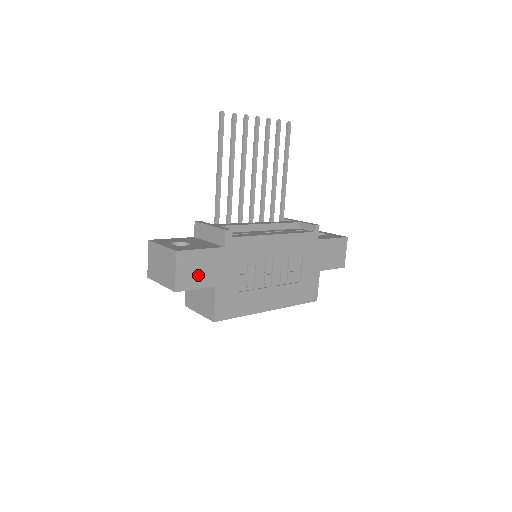
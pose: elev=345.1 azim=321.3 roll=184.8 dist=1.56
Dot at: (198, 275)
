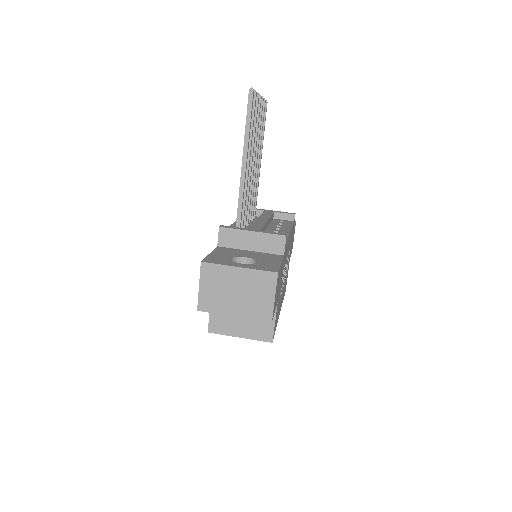
Dot at: (277, 295)
